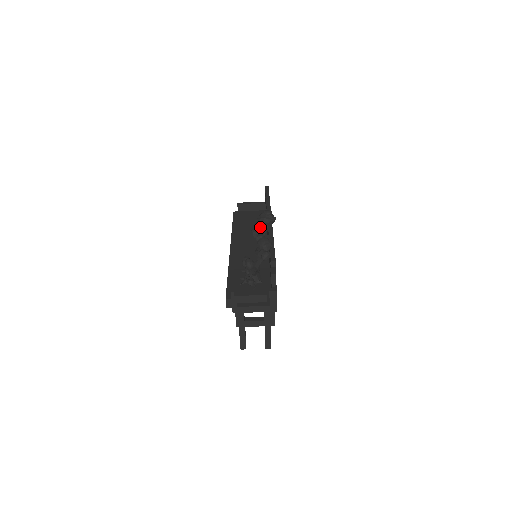
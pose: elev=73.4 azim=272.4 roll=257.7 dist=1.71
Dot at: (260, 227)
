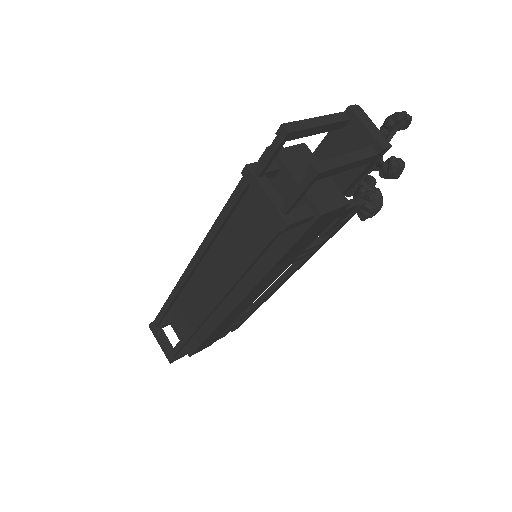
Dot at: occluded
